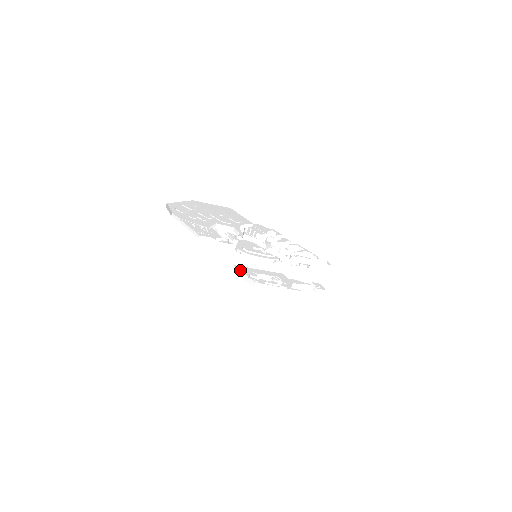
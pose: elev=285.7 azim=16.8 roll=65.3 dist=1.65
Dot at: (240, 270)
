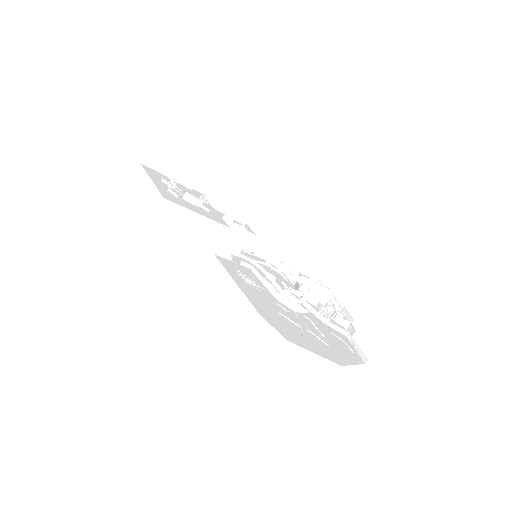
Dot at: occluded
